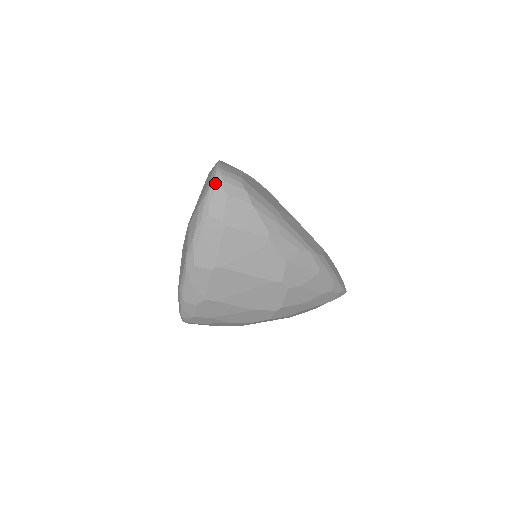
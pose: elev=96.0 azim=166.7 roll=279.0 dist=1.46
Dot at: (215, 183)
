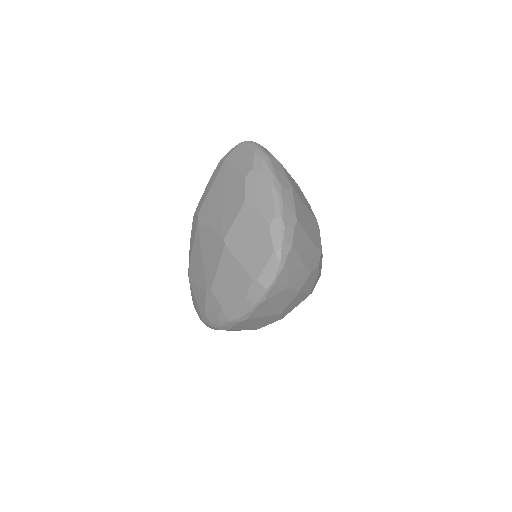
Dot at: (255, 142)
